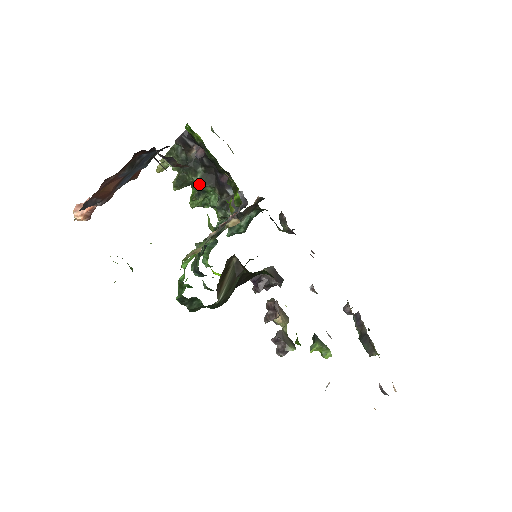
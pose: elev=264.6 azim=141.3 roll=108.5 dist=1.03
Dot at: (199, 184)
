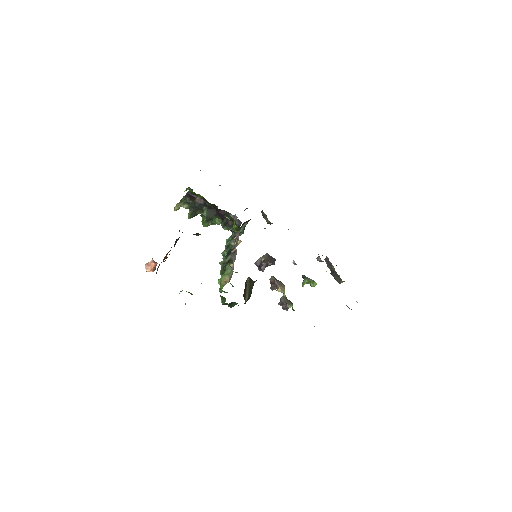
Dot at: (207, 217)
